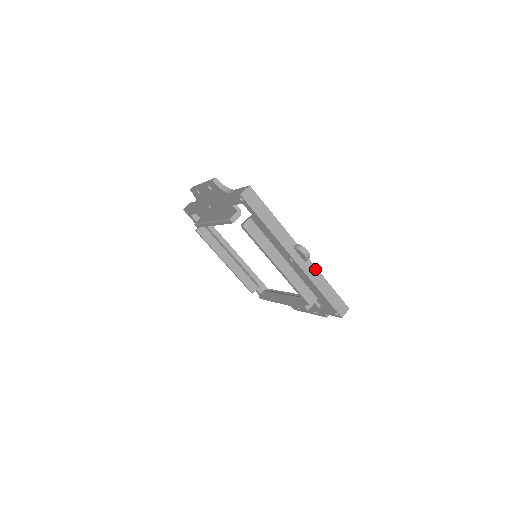
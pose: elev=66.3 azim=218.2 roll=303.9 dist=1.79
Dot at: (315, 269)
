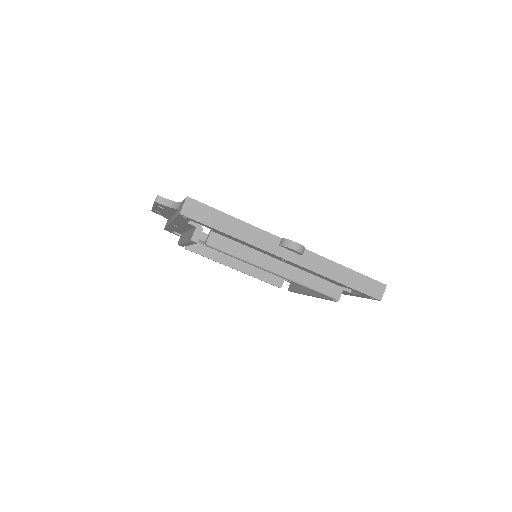
Dot at: (319, 258)
